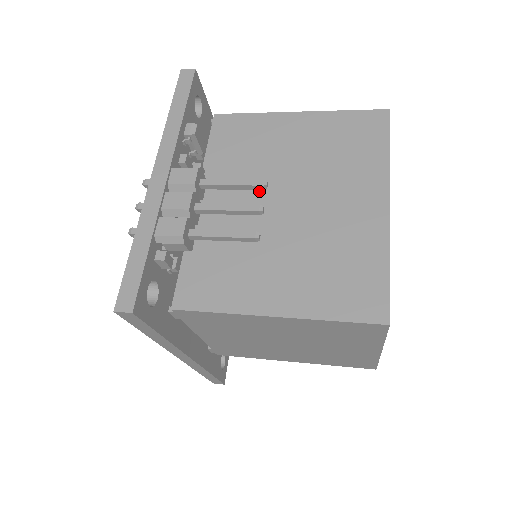
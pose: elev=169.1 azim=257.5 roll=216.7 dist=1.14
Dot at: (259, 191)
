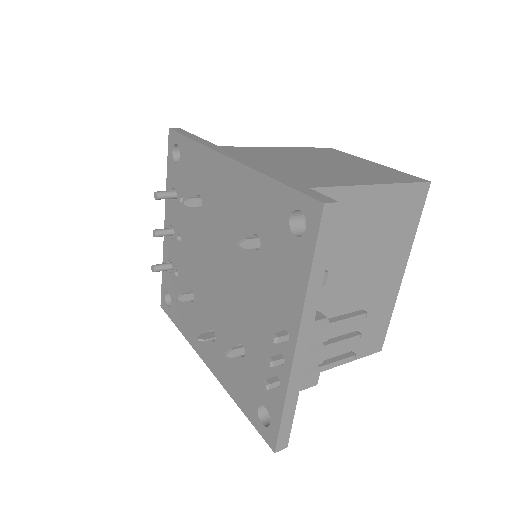
Dot at: (330, 280)
